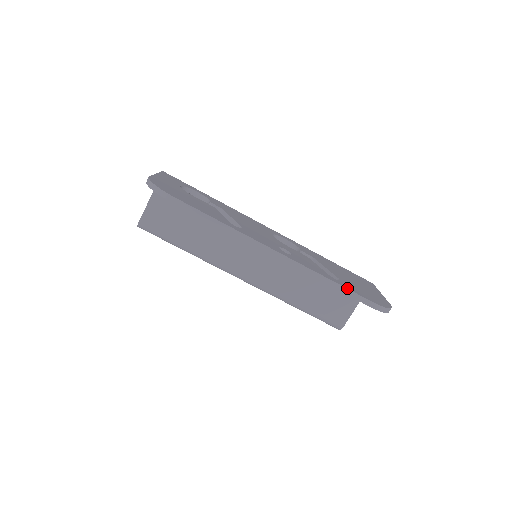
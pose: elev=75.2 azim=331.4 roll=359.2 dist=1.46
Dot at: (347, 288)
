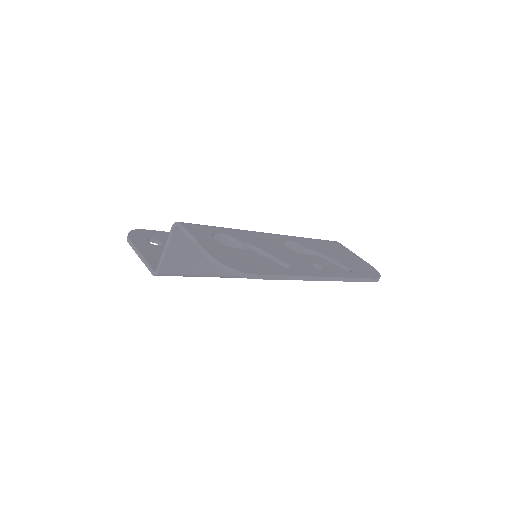
Dot at: (363, 278)
